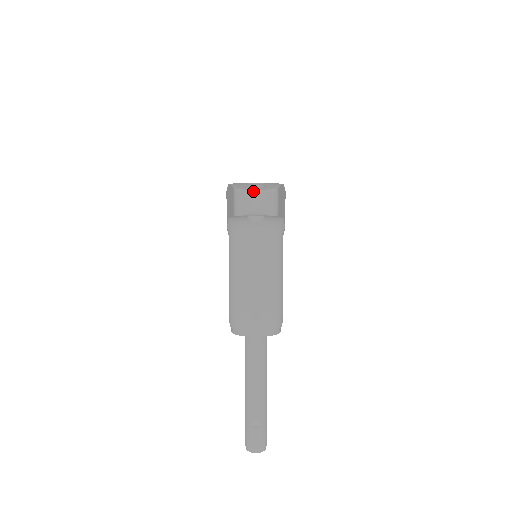
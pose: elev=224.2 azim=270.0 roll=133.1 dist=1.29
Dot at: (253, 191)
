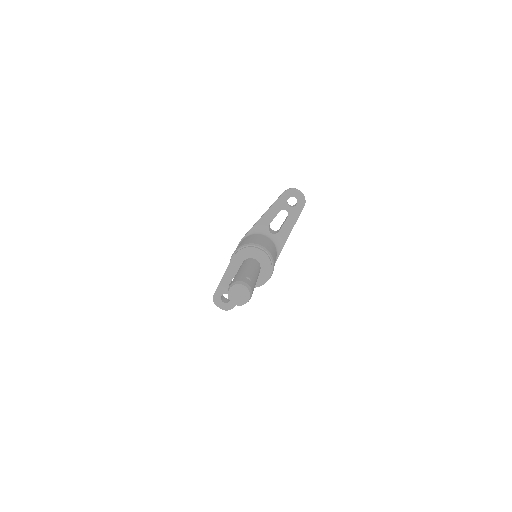
Dot at: occluded
